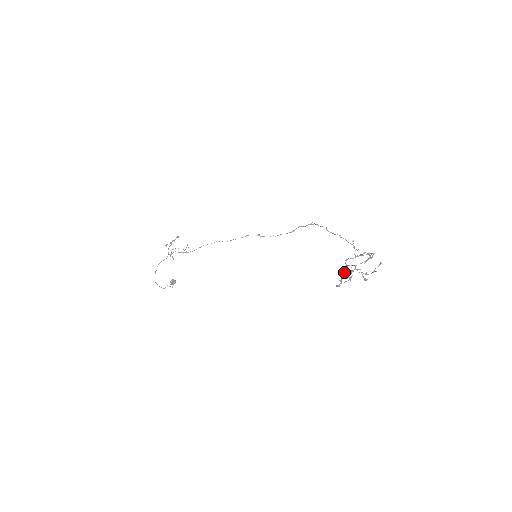
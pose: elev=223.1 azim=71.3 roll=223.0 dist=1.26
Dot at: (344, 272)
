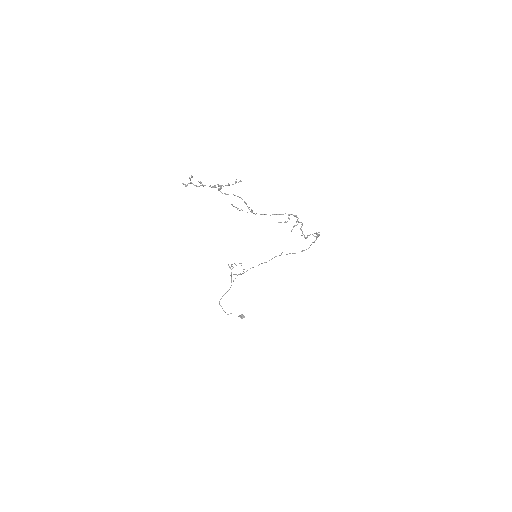
Dot at: occluded
